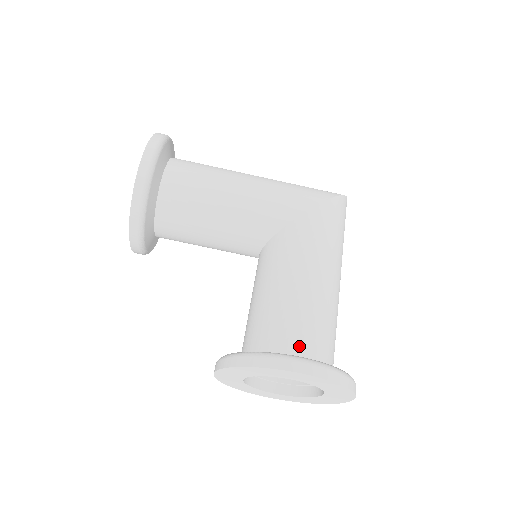
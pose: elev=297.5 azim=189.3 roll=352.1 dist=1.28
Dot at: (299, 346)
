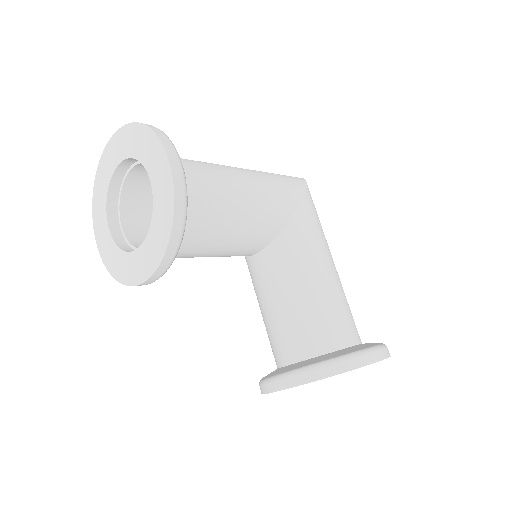
Dot at: (352, 336)
